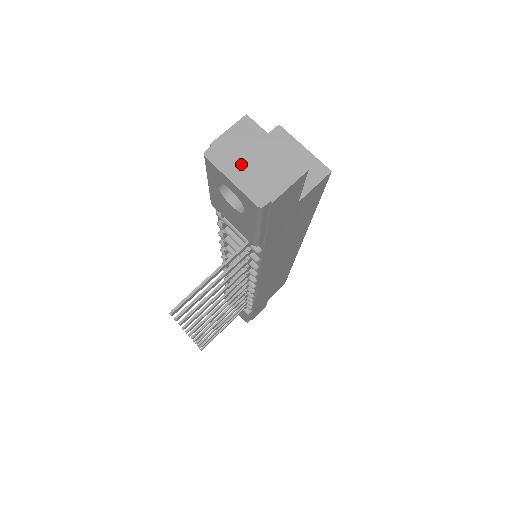
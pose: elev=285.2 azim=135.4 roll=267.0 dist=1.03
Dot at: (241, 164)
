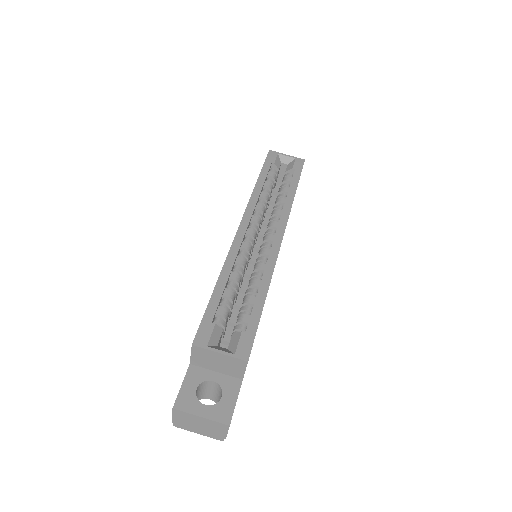
Dot at: (195, 428)
